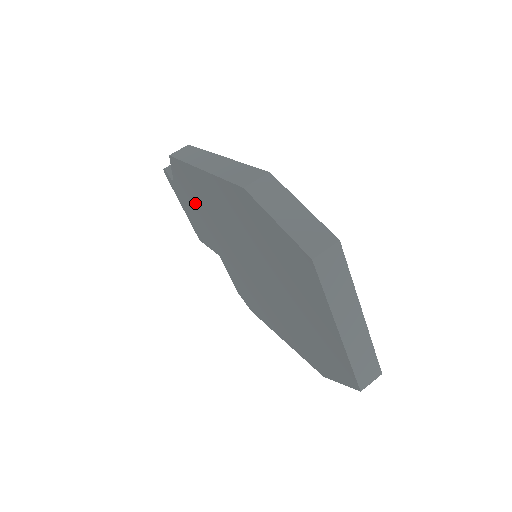
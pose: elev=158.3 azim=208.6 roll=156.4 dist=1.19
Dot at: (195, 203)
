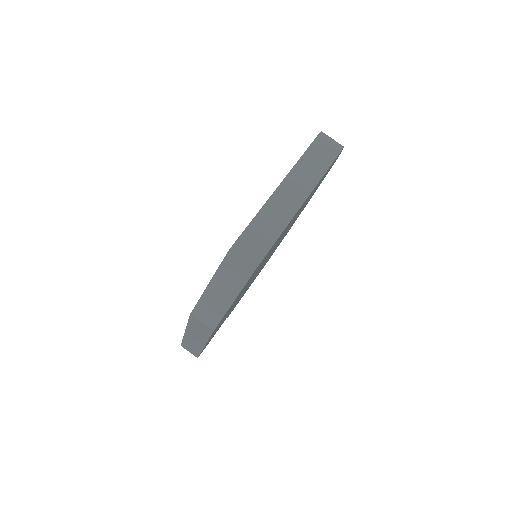
Dot at: occluded
